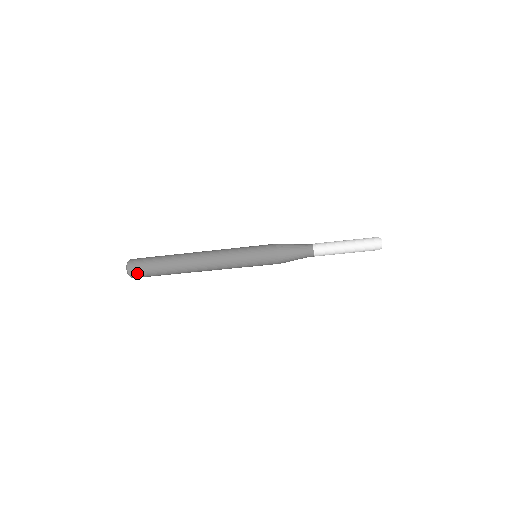
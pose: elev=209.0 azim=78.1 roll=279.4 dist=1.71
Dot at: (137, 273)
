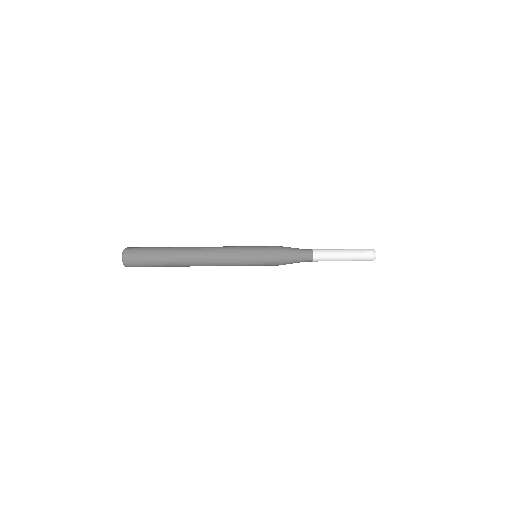
Dot at: (133, 250)
